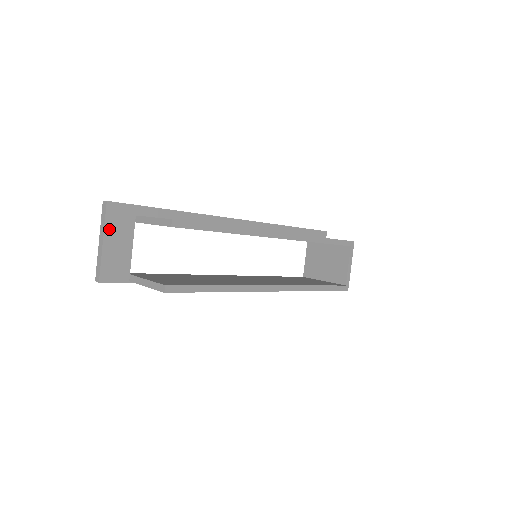
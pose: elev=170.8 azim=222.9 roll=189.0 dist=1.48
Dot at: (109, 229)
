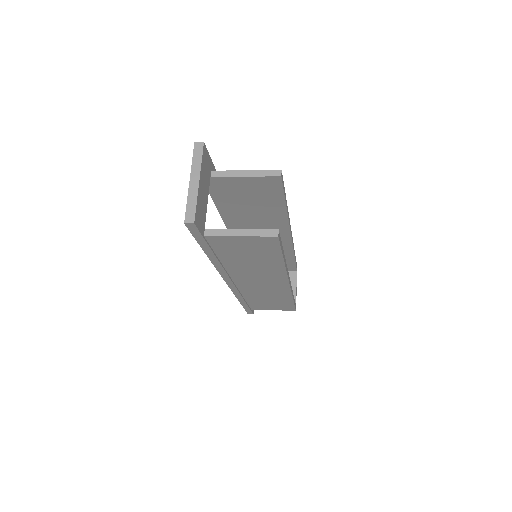
Dot at: (202, 171)
